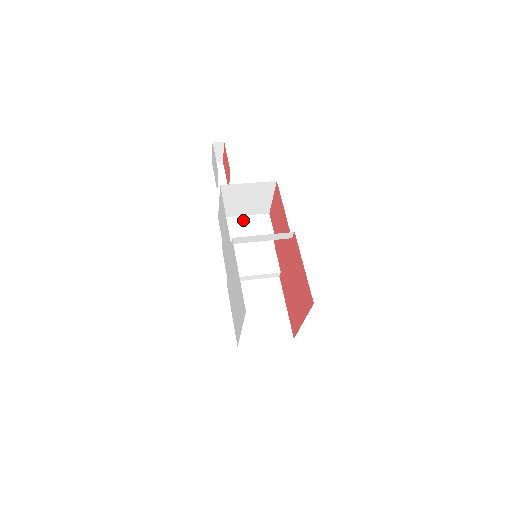
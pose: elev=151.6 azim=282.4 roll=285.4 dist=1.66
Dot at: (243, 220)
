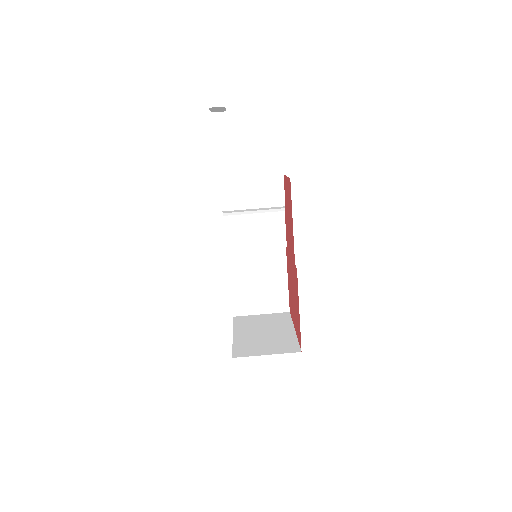
Dot at: (250, 184)
